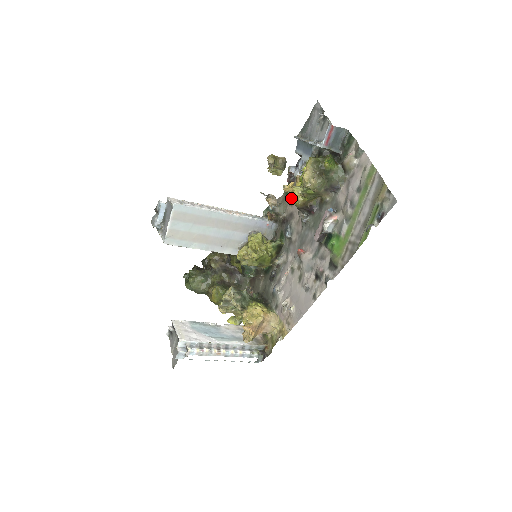
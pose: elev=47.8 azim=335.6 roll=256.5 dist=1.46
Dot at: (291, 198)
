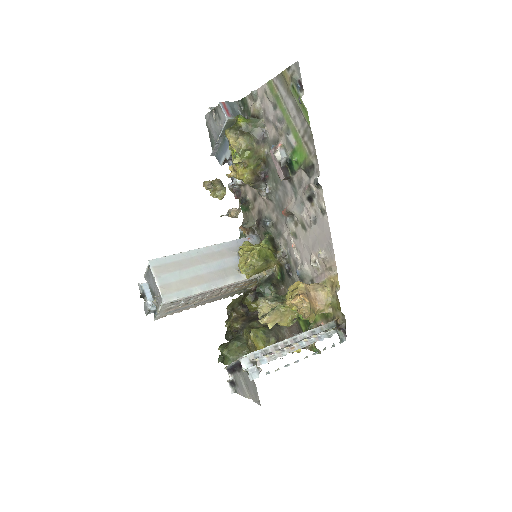
Dot at: (239, 176)
